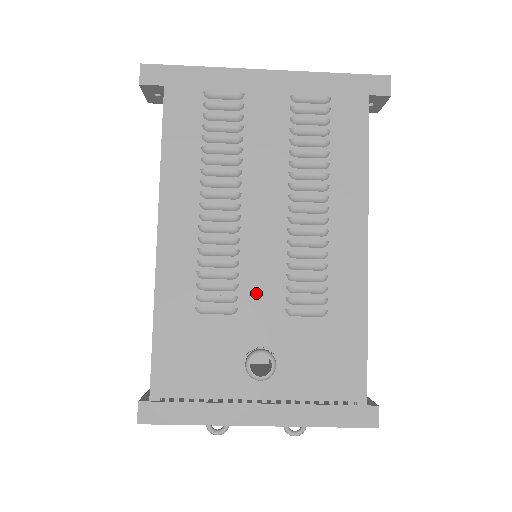
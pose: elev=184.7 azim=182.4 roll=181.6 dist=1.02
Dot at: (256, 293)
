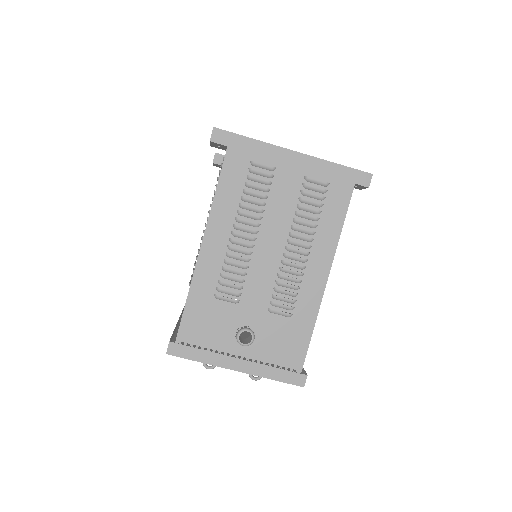
Dot at: (253, 294)
